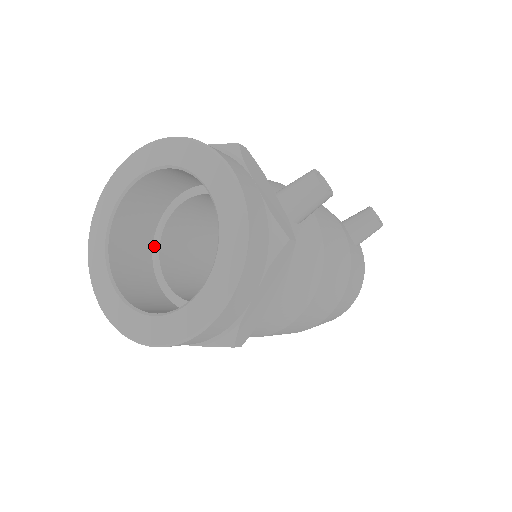
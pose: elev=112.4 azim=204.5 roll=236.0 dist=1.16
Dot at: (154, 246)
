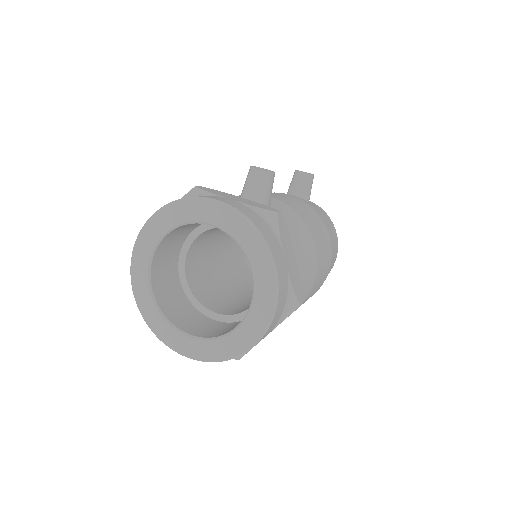
Dot at: (190, 300)
